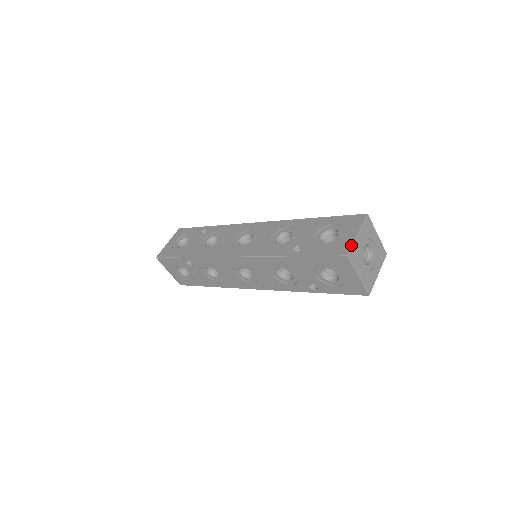
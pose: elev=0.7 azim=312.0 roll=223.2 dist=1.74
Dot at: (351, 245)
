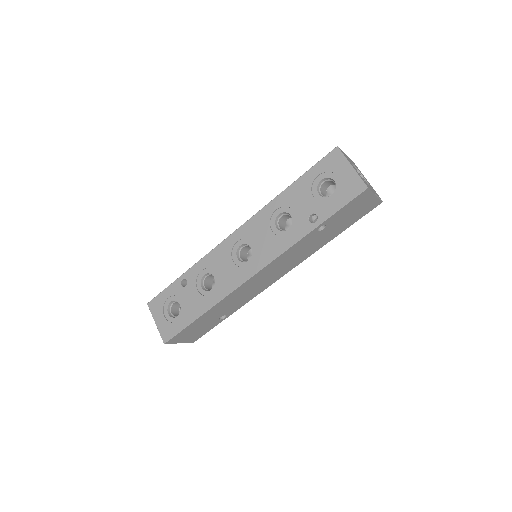
Dot at: occluded
